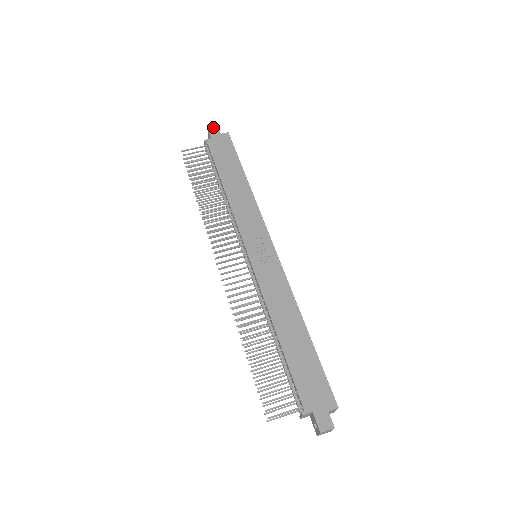
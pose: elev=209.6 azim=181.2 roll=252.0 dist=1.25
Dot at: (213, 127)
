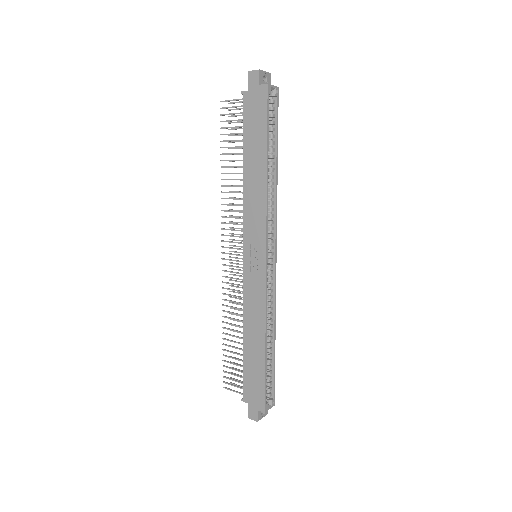
Dot at: (254, 71)
